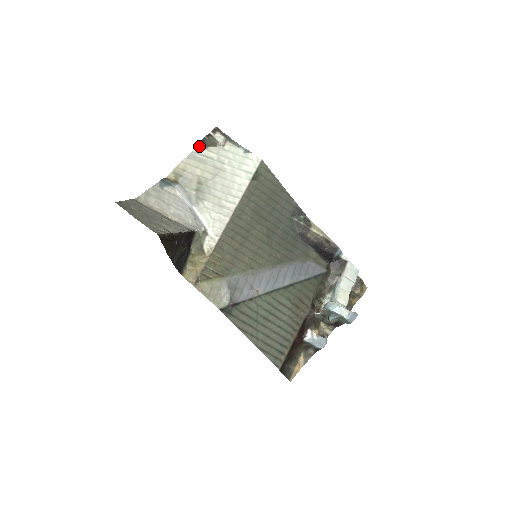
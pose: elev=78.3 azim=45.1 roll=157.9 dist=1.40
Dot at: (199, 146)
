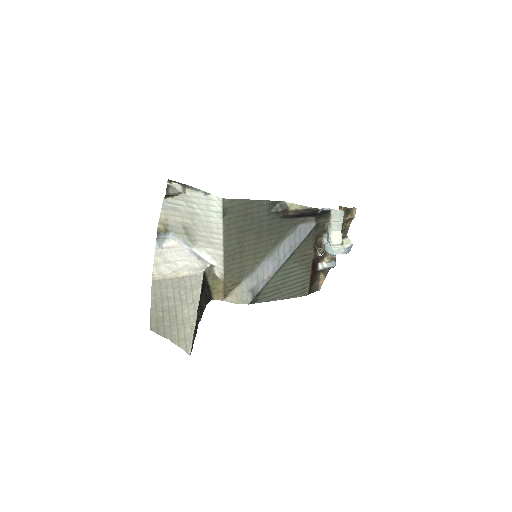
Dot at: (166, 198)
